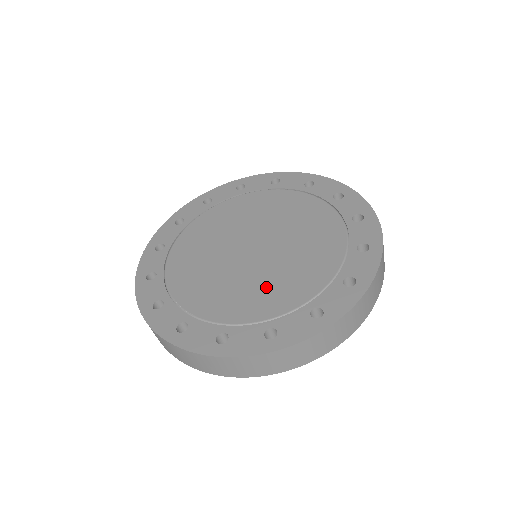
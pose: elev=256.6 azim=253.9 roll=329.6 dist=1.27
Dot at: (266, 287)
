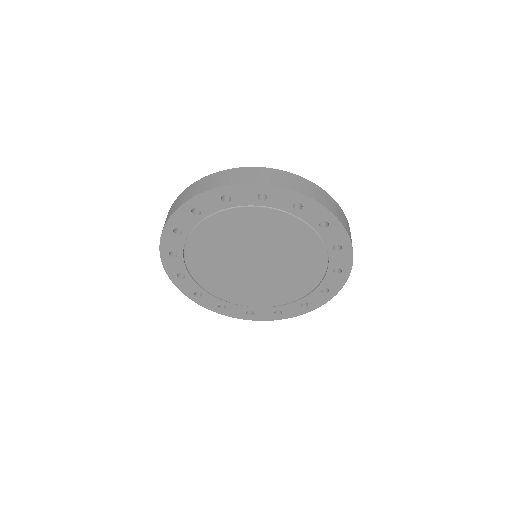
Dot at: (271, 290)
